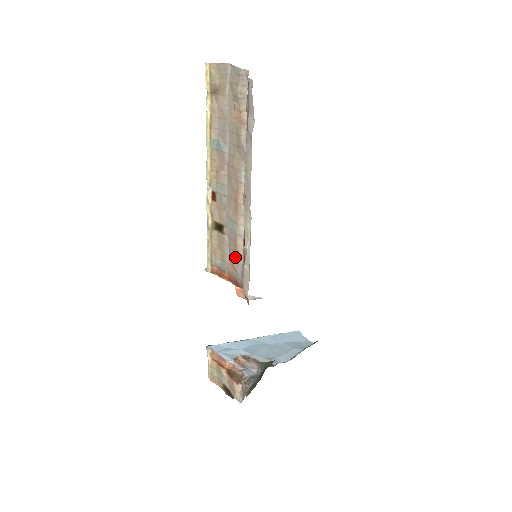
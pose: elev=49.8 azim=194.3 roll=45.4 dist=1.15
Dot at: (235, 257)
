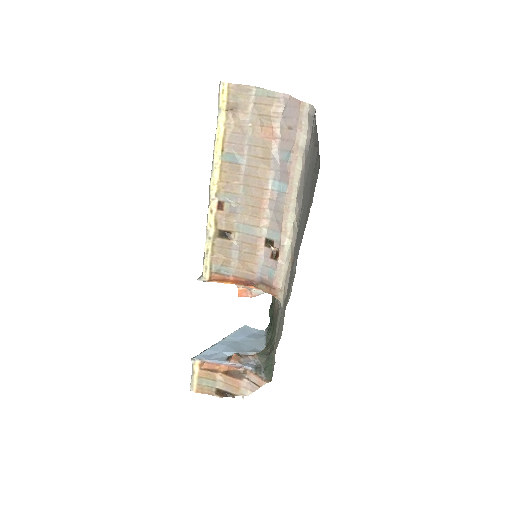
Dot at: (252, 258)
